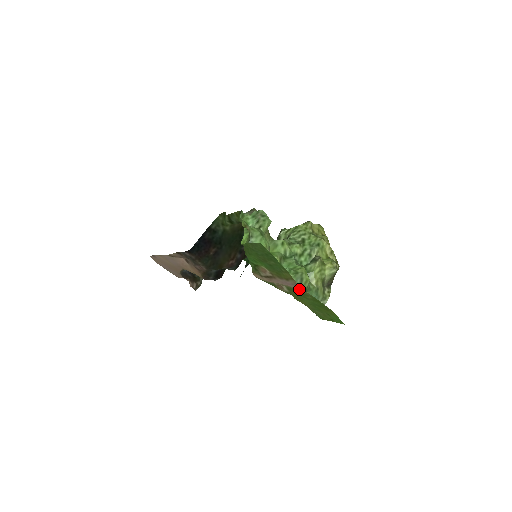
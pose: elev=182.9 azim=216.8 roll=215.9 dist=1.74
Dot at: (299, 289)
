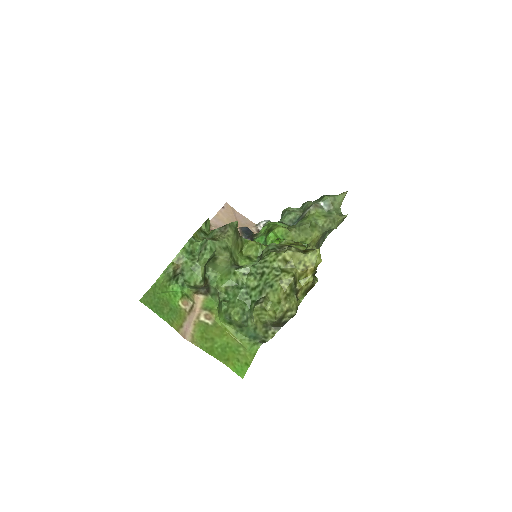
Dot at: (191, 337)
